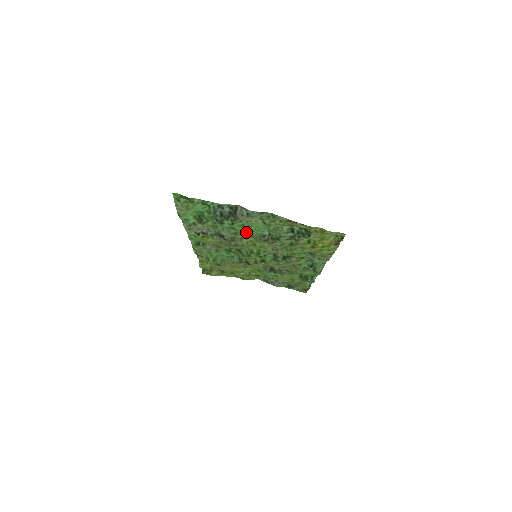
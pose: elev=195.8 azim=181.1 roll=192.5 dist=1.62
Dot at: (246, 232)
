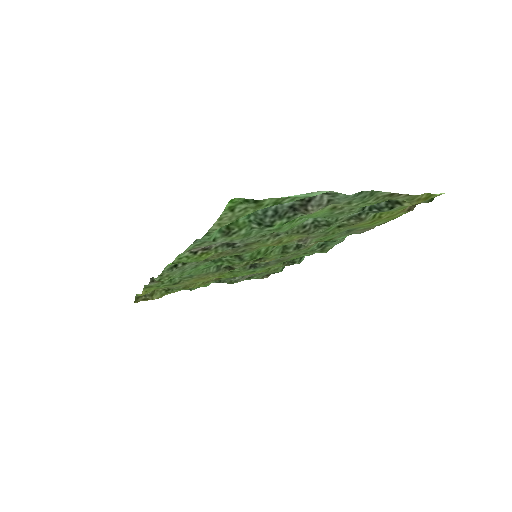
Dot at: (287, 228)
